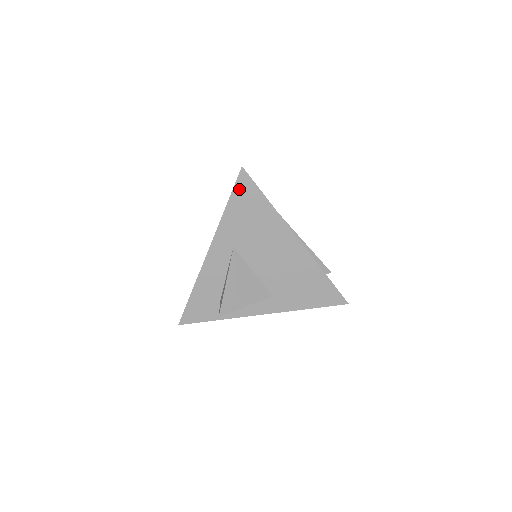
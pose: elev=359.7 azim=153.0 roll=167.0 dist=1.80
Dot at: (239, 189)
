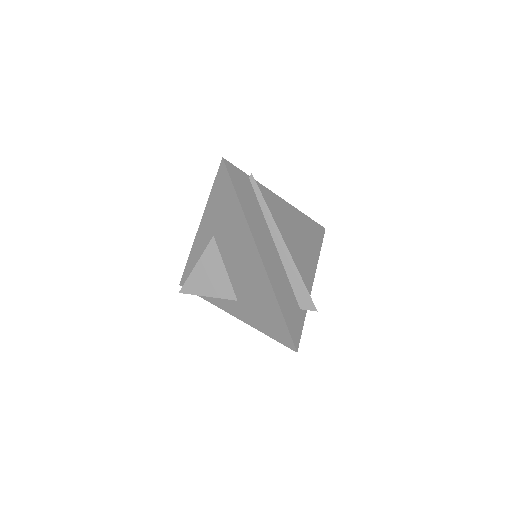
Dot at: (220, 180)
